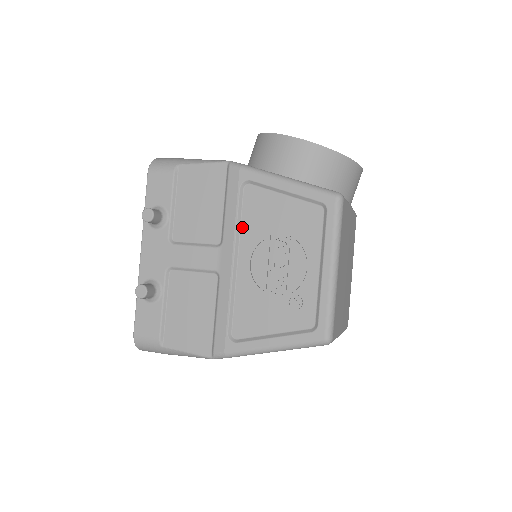
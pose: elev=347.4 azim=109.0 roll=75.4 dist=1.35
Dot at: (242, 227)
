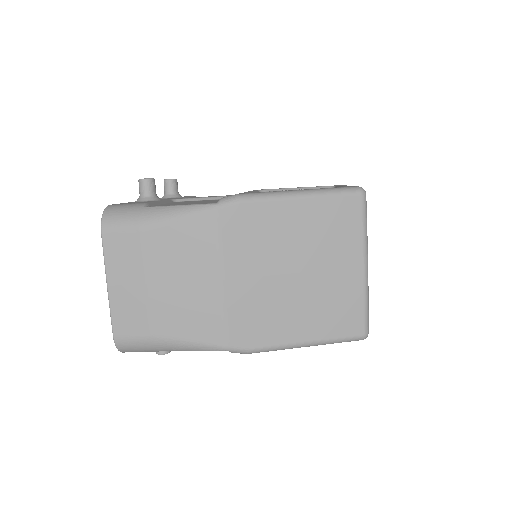
Dot at: occluded
